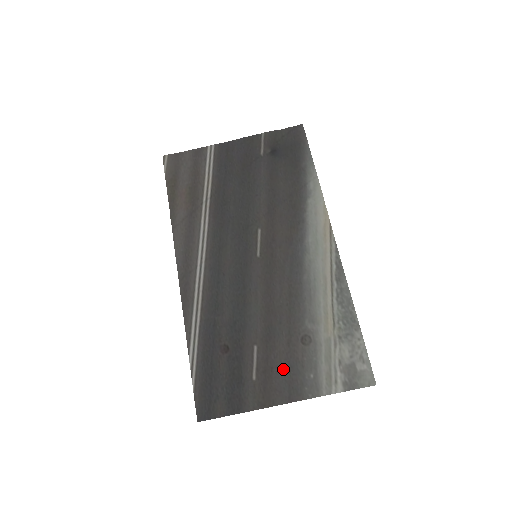
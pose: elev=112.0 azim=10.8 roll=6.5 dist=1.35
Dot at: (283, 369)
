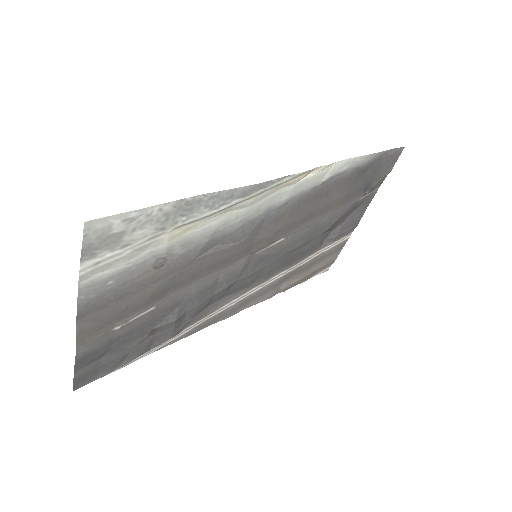
Dot at: (123, 302)
